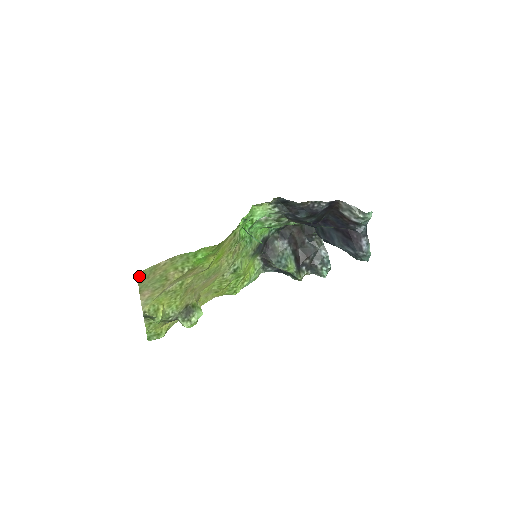
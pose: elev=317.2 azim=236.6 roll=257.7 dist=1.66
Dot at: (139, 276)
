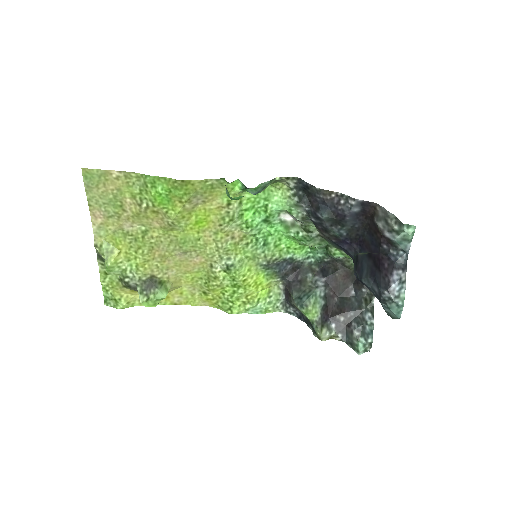
Dot at: (85, 176)
